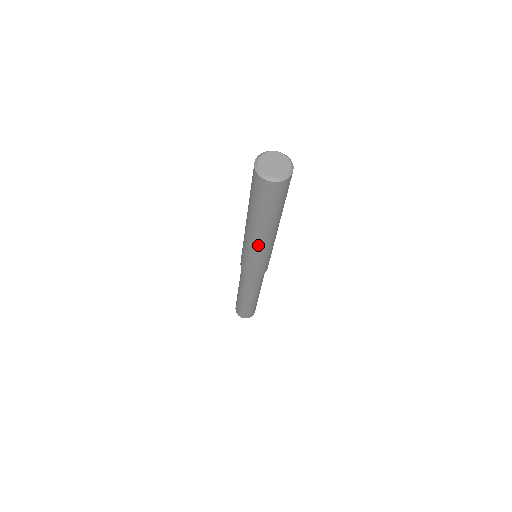
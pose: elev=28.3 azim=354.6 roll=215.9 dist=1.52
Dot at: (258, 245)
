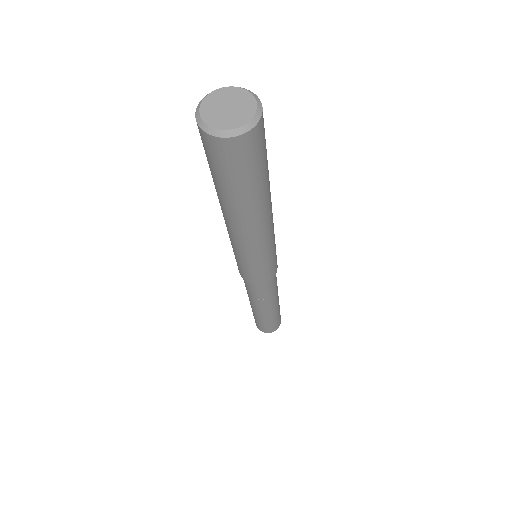
Dot at: (262, 239)
